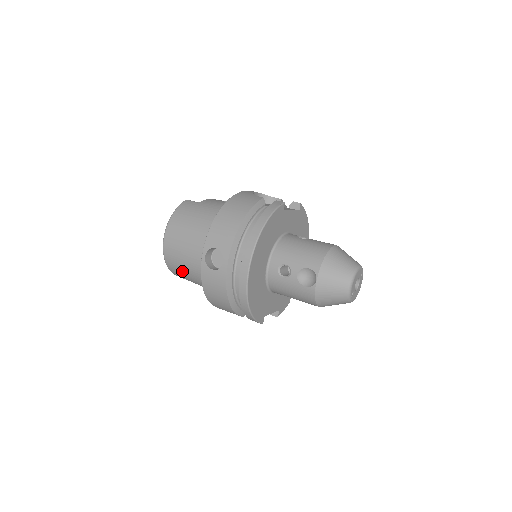
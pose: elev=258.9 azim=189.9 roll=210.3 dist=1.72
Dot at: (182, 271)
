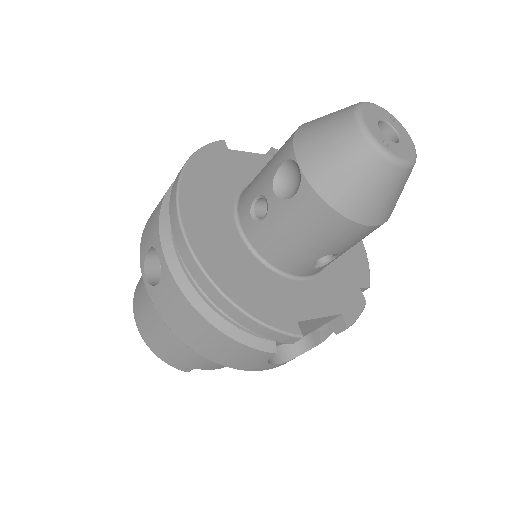
Dot at: (171, 347)
